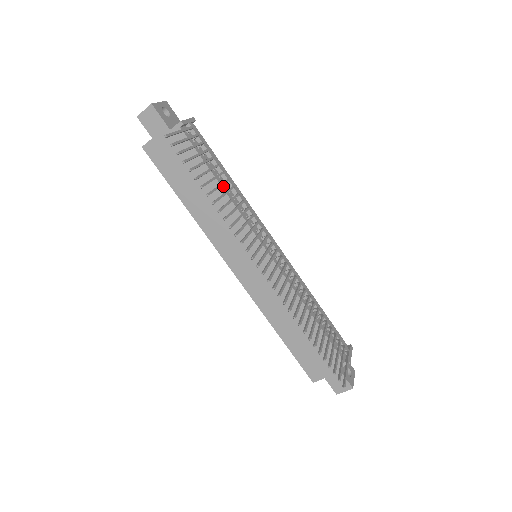
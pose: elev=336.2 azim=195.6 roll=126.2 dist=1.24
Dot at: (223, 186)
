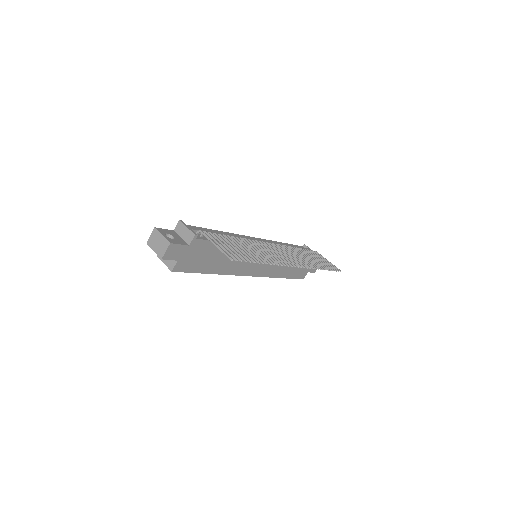
Dot at: occluded
